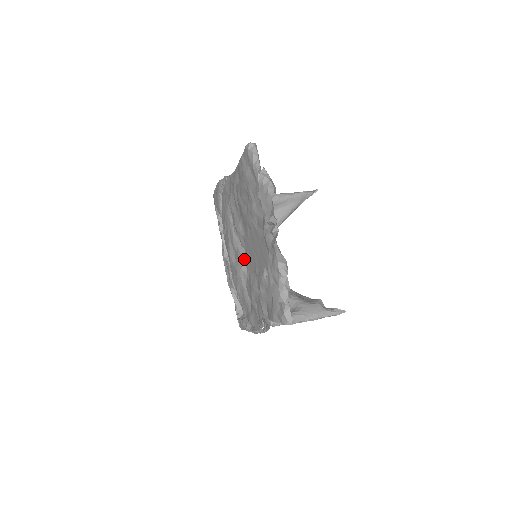
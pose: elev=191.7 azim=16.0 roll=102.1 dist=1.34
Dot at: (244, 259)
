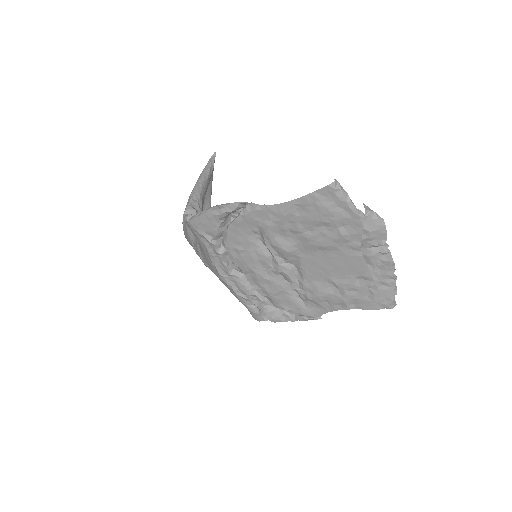
Dot at: (293, 272)
